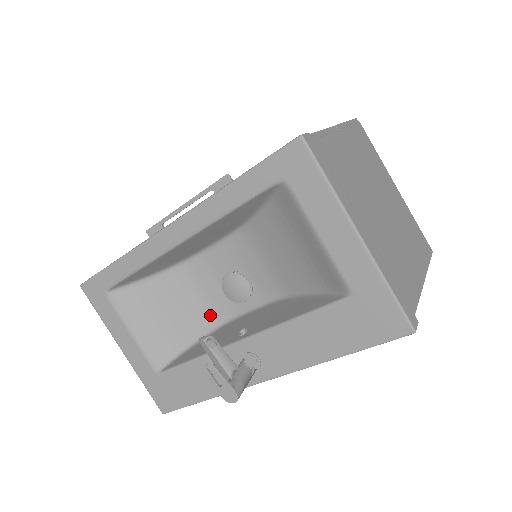
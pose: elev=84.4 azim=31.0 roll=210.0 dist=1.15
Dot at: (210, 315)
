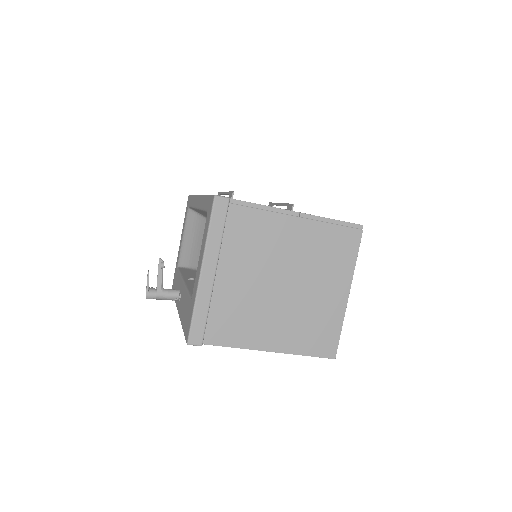
Dot at: occluded
